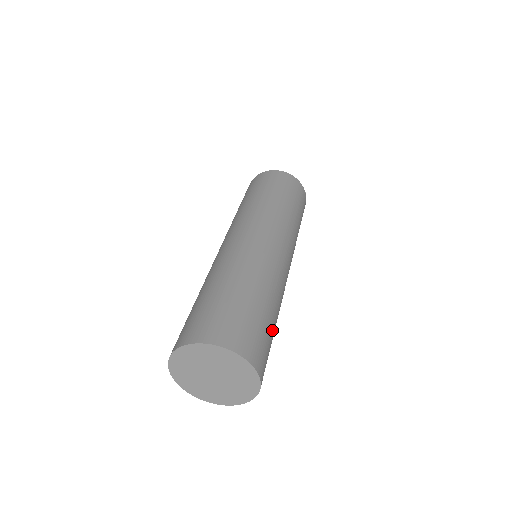
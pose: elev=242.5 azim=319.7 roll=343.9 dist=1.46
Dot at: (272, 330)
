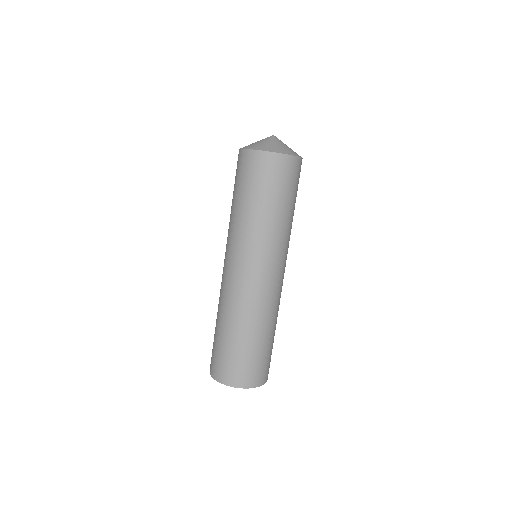
Dot at: (268, 347)
